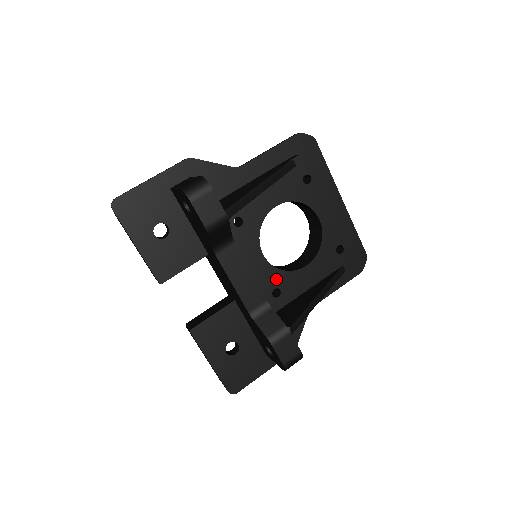
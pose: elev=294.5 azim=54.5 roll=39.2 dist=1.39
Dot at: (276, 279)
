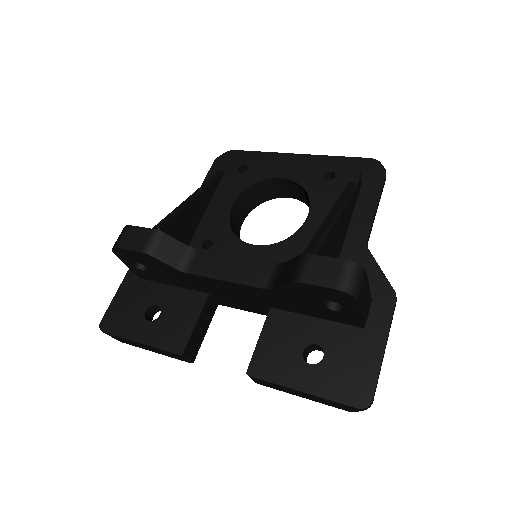
Dot at: (287, 250)
